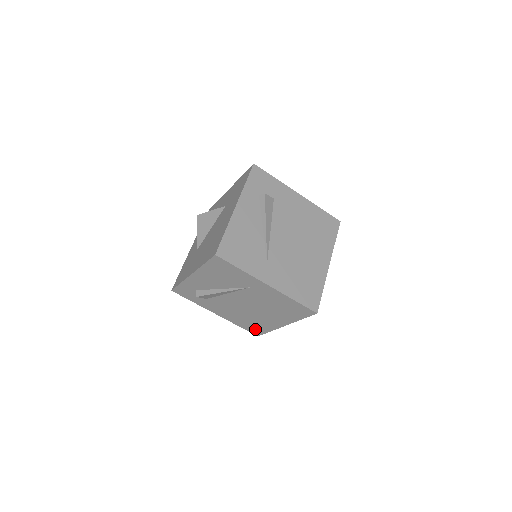
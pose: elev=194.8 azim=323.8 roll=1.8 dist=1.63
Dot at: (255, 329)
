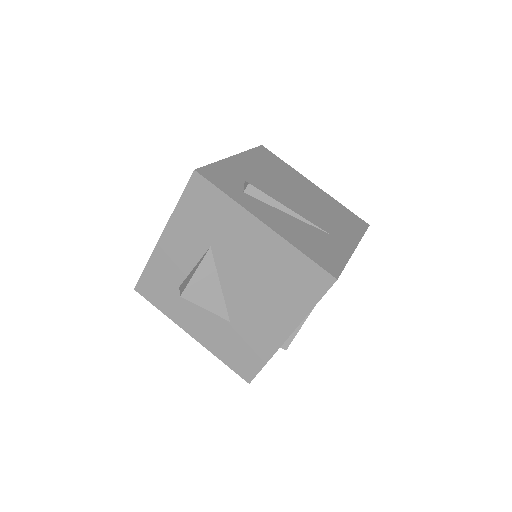
Dot at: occluded
